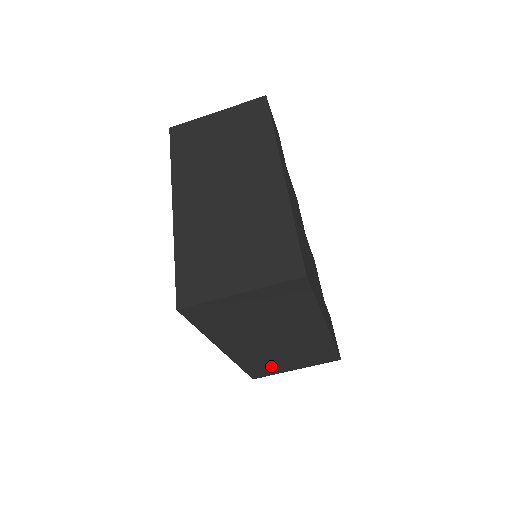
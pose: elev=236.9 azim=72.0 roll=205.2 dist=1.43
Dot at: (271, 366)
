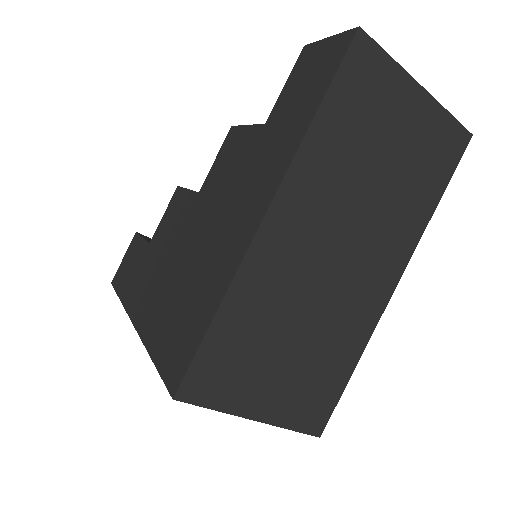
Dot at: occluded
